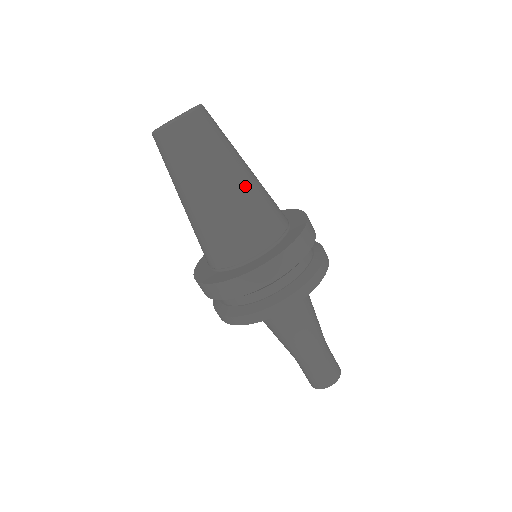
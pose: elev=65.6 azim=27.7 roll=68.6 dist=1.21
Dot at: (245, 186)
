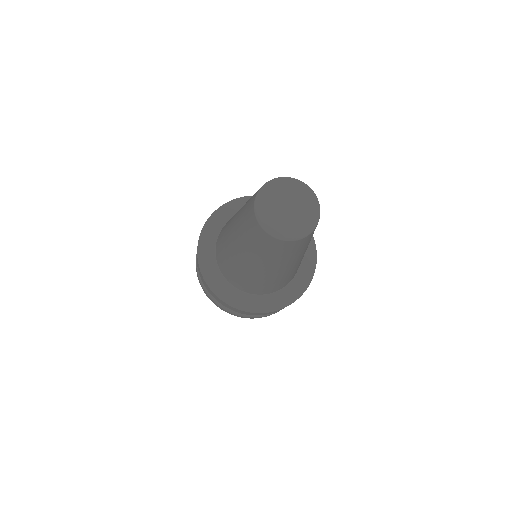
Dot at: (297, 265)
